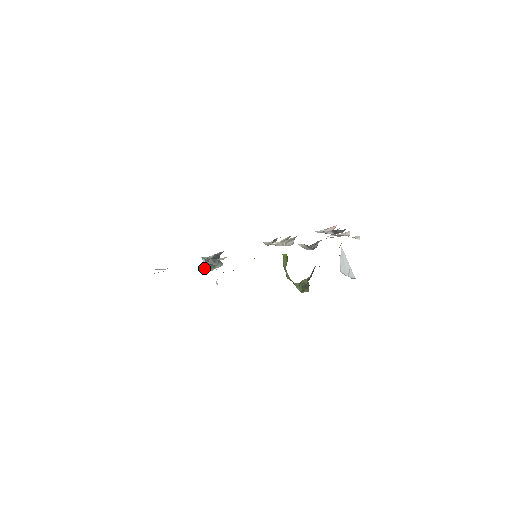
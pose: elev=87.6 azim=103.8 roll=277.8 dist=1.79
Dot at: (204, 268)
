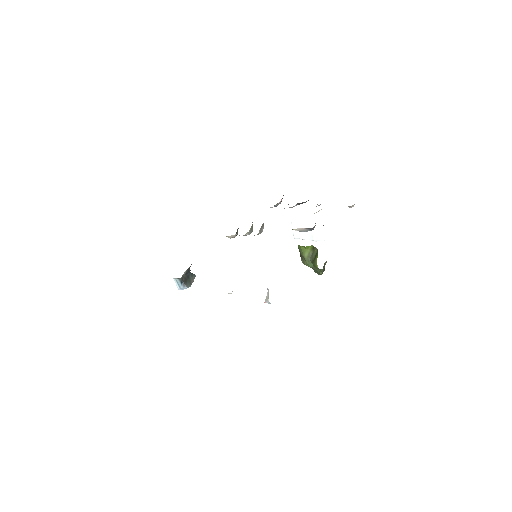
Dot at: occluded
